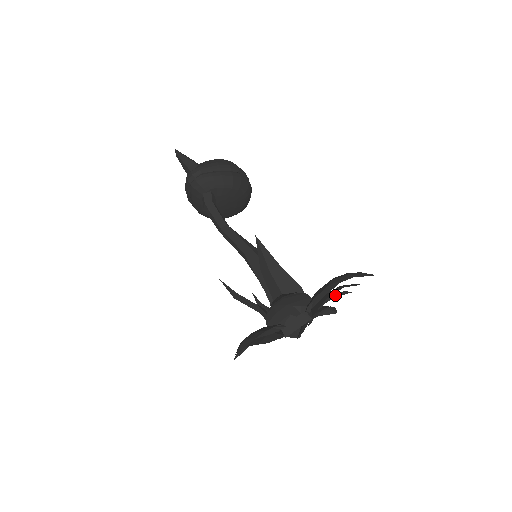
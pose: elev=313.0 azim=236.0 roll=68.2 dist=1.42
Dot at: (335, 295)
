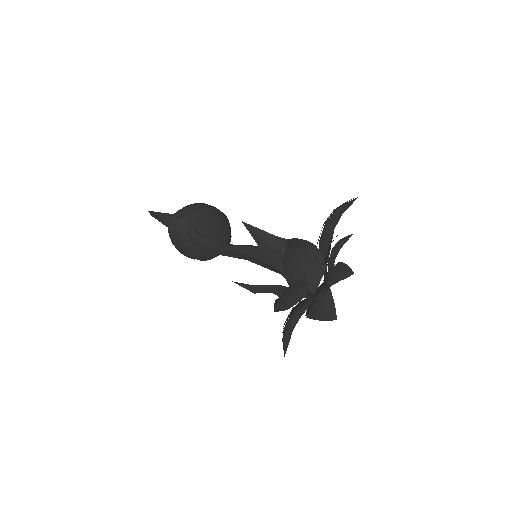
Dot at: (339, 246)
